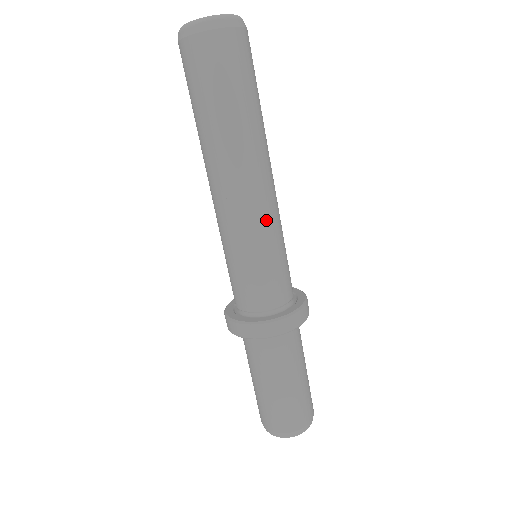
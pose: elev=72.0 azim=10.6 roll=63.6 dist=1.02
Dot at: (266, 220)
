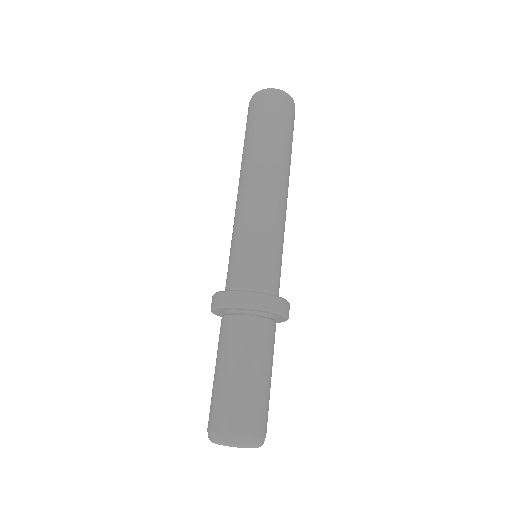
Dot at: (270, 216)
